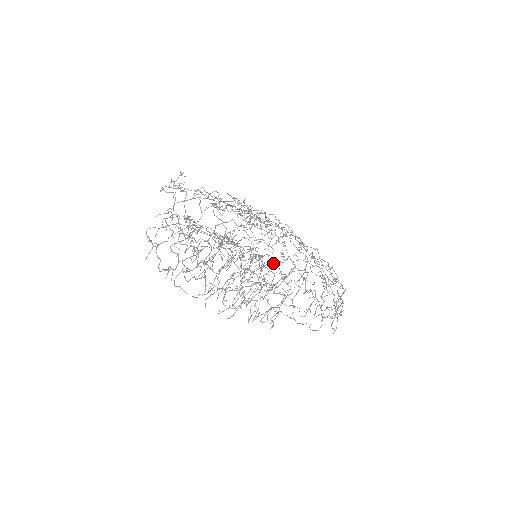
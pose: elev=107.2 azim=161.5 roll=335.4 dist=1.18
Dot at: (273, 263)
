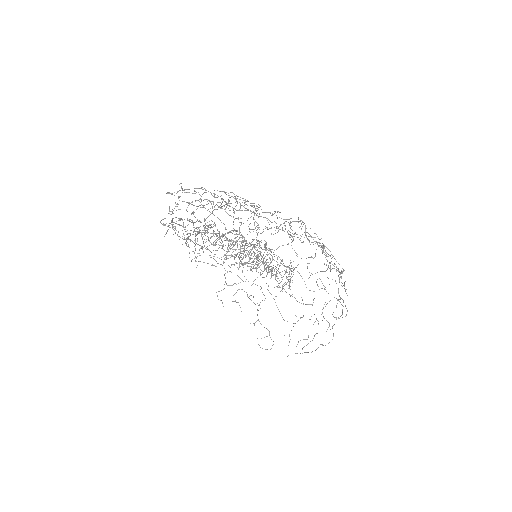
Dot at: occluded
